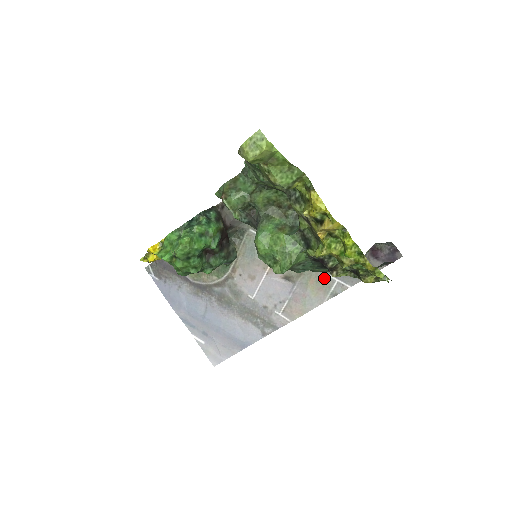
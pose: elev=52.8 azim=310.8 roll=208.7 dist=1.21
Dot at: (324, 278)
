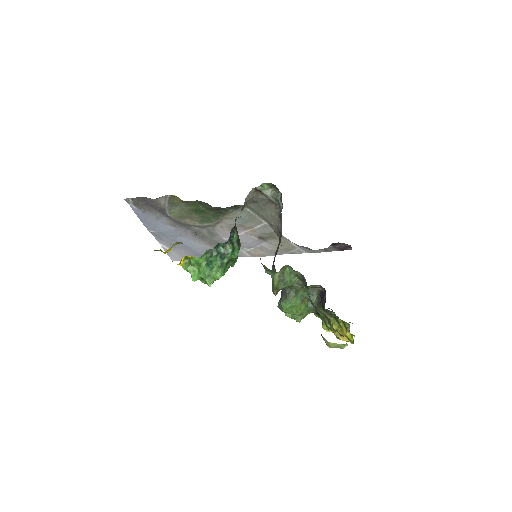
Dot at: (290, 246)
